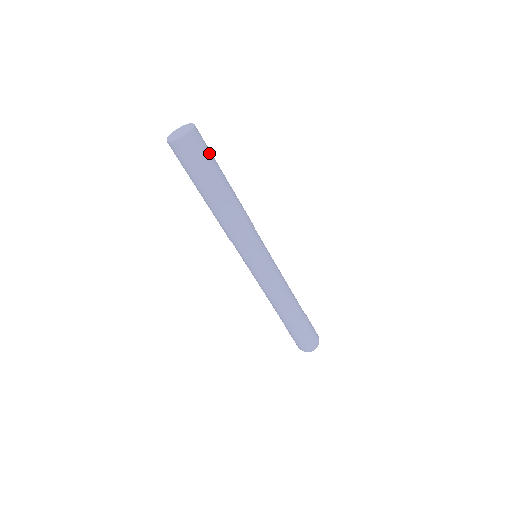
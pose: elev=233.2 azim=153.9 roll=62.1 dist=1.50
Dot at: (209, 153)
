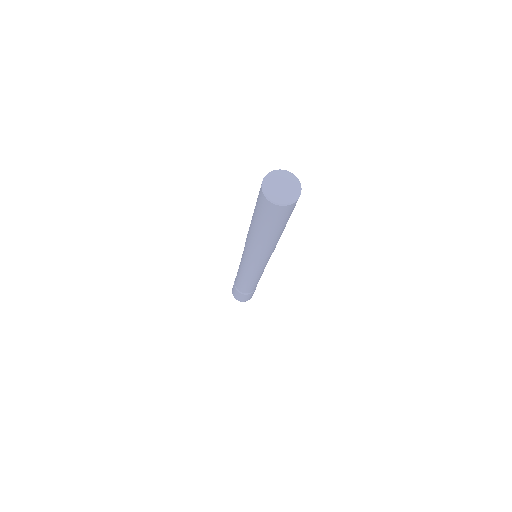
Dot at: occluded
